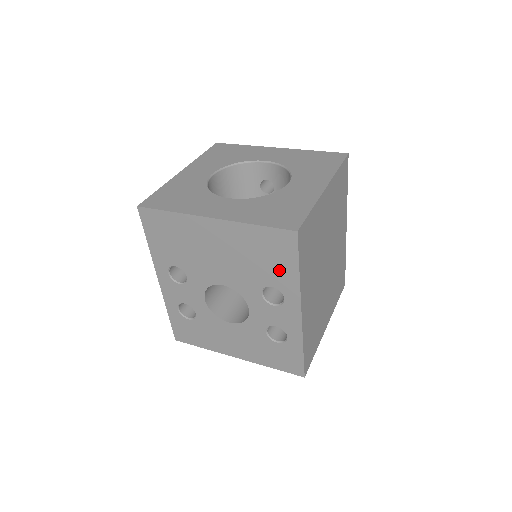
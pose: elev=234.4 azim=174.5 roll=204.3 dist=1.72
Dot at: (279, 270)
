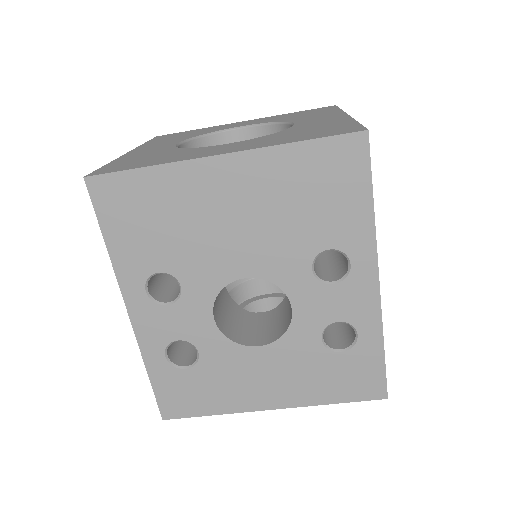
Dot at: (340, 213)
